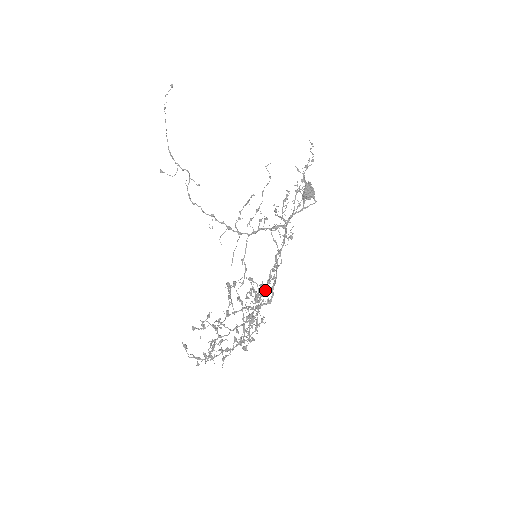
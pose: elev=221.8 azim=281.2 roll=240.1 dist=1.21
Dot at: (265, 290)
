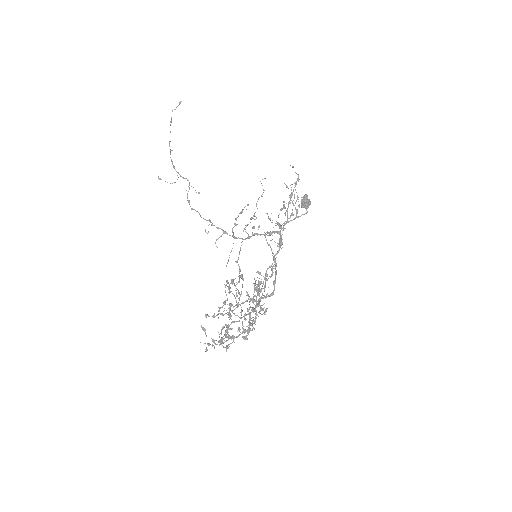
Dot at: occluded
